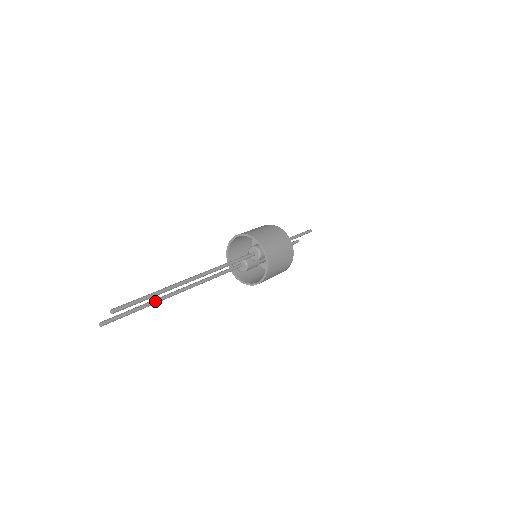
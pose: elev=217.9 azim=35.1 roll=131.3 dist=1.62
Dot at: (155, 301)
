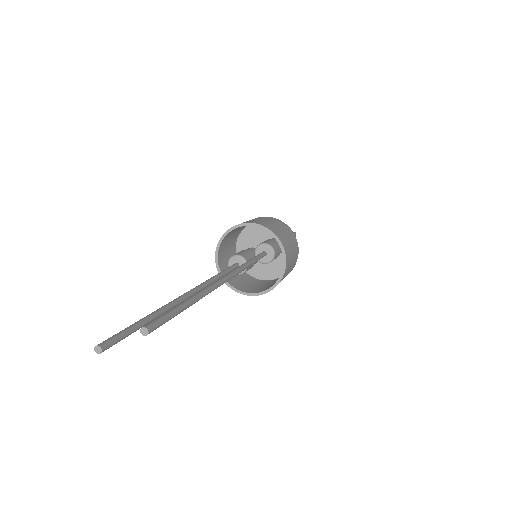
Dot at: (165, 309)
